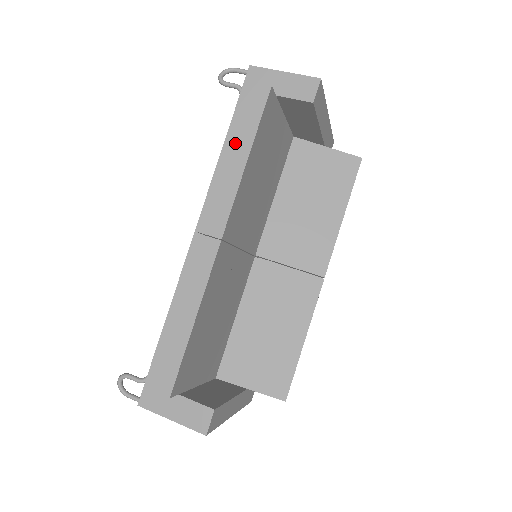
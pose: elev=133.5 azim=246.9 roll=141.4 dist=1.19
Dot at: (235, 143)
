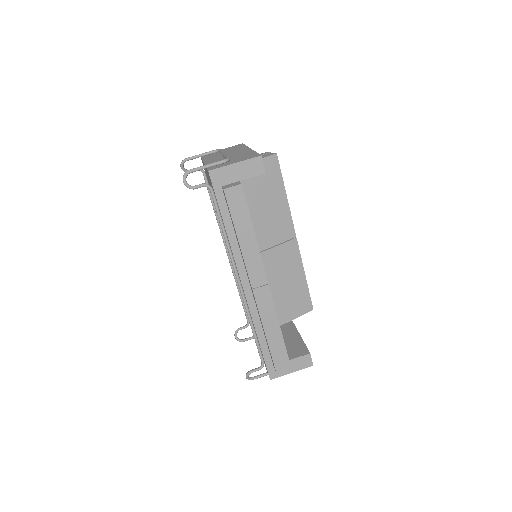
Dot at: (241, 230)
